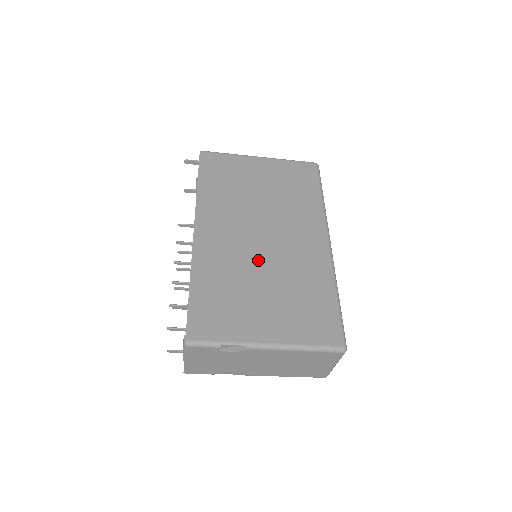
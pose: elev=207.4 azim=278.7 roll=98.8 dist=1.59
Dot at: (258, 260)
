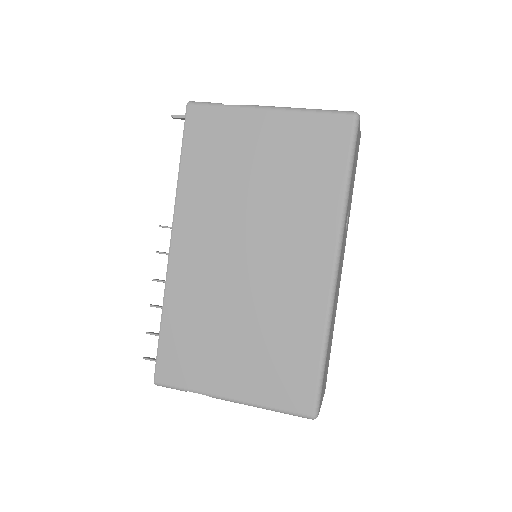
Dot at: (237, 293)
